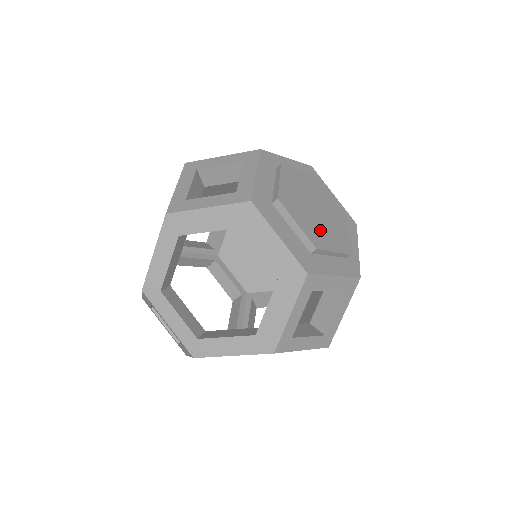
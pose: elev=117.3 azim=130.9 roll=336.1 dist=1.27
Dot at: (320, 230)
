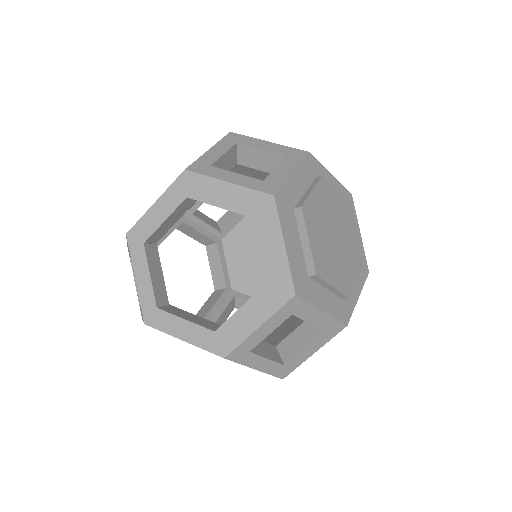
Dot at: occluded
